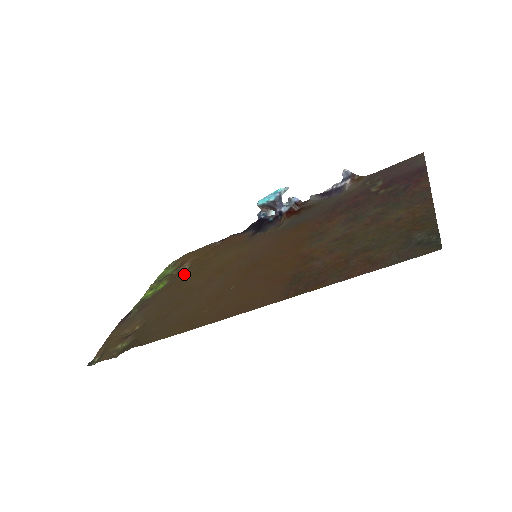
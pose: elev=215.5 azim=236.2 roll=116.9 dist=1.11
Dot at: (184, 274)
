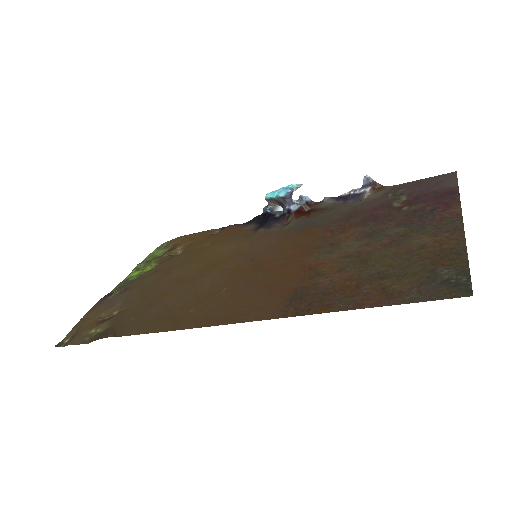
Dot at: (175, 260)
